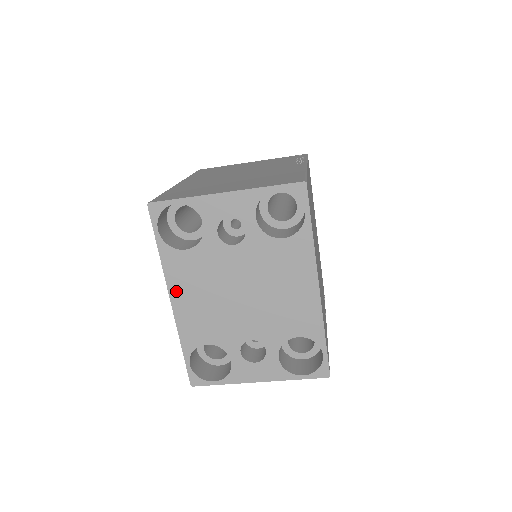
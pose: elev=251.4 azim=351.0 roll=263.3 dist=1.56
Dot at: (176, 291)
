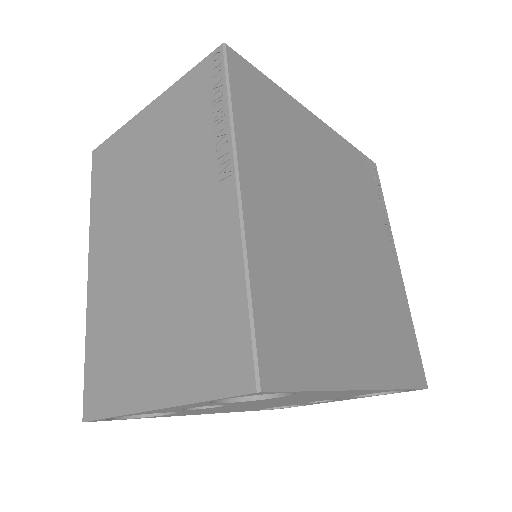
Dot at: (197, 414)
